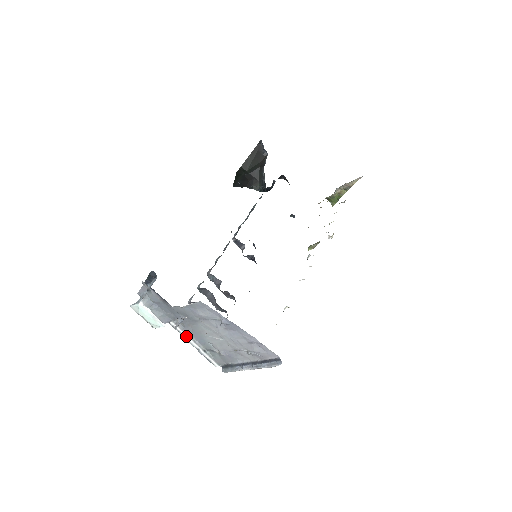
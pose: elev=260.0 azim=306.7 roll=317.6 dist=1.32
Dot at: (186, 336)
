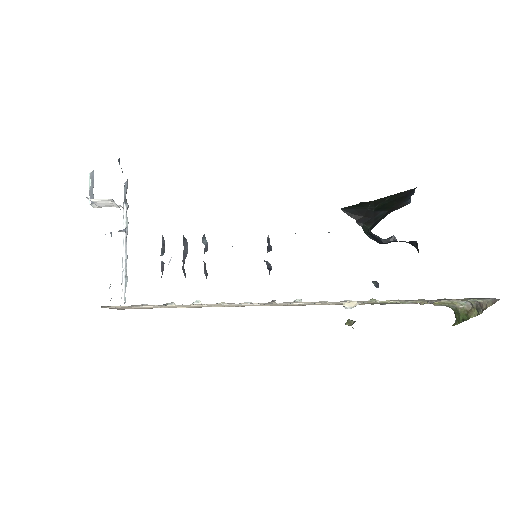
Dot at: (124, 249)
